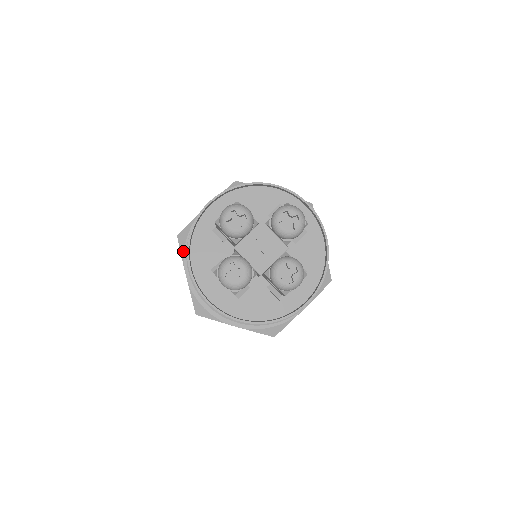
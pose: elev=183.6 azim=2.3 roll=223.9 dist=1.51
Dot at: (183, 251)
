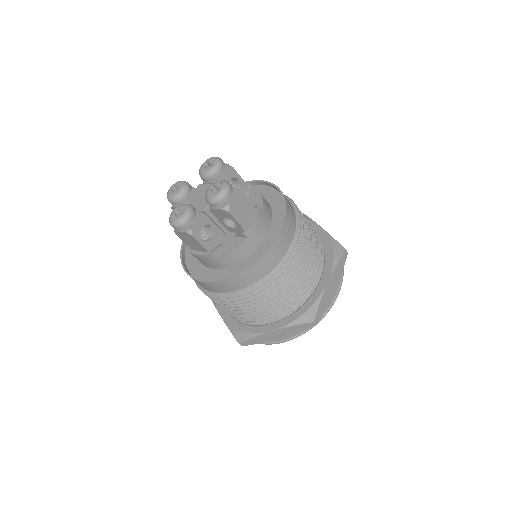
Dot at: occluded
